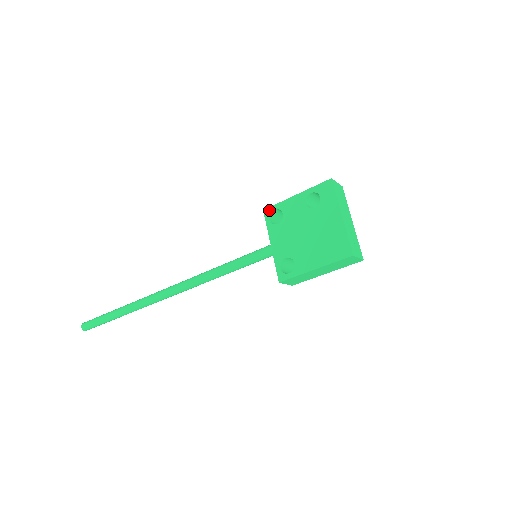
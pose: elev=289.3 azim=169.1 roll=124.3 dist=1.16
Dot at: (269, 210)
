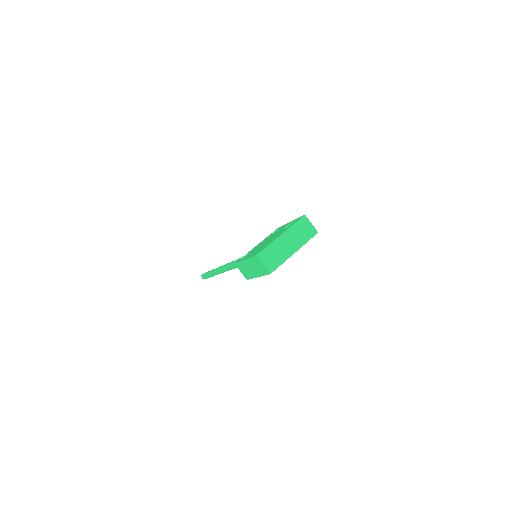
Dot at: (278, 228)
